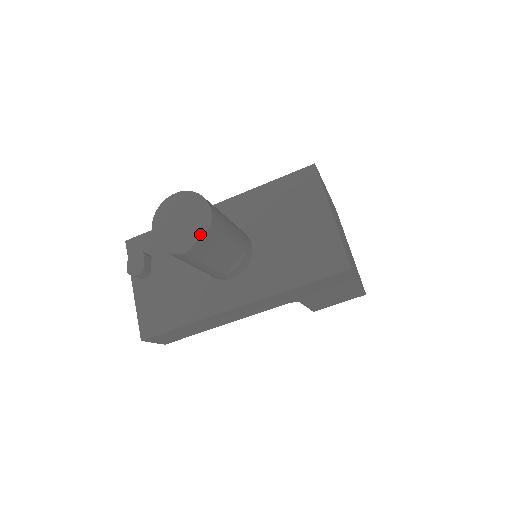
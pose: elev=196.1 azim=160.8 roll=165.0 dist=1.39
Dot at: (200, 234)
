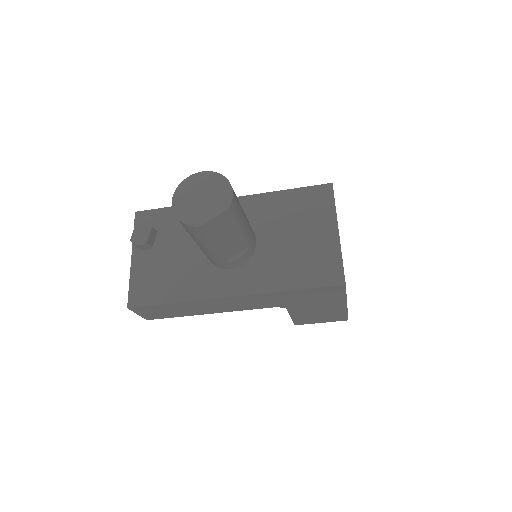
Dot at: (217, 213)
